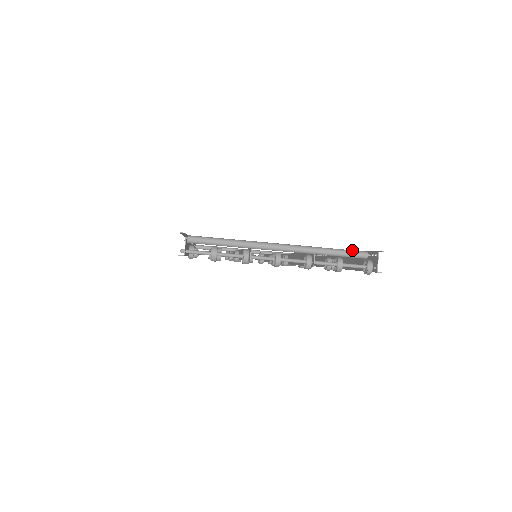
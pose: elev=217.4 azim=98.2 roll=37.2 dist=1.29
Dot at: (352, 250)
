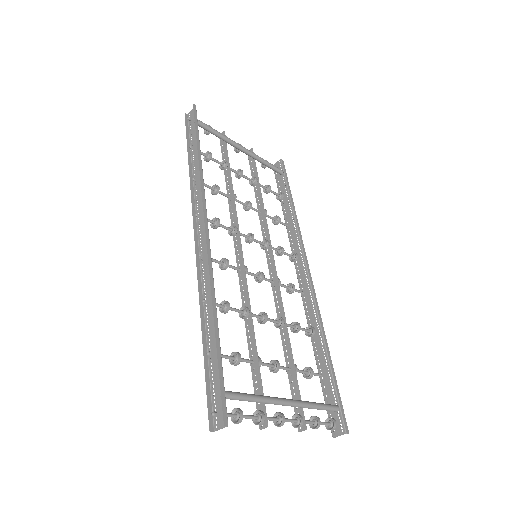
Dot at: (332, 408)
